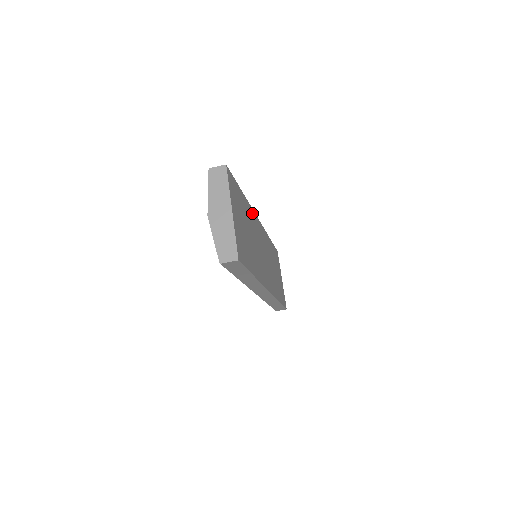
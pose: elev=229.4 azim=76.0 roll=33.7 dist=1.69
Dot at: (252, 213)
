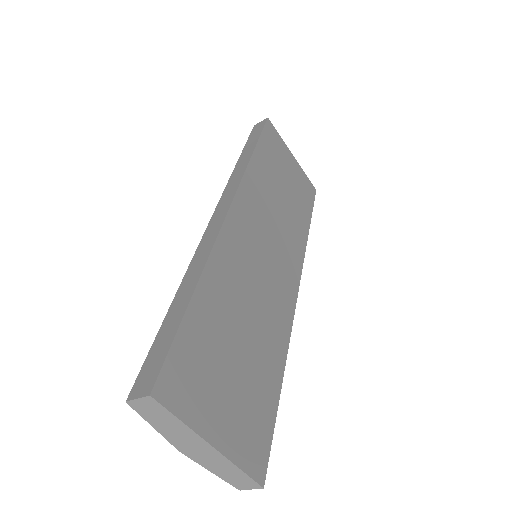
Dot at: (221, 251)
